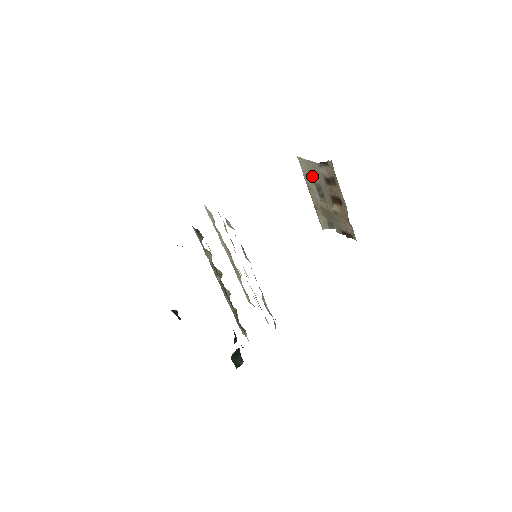
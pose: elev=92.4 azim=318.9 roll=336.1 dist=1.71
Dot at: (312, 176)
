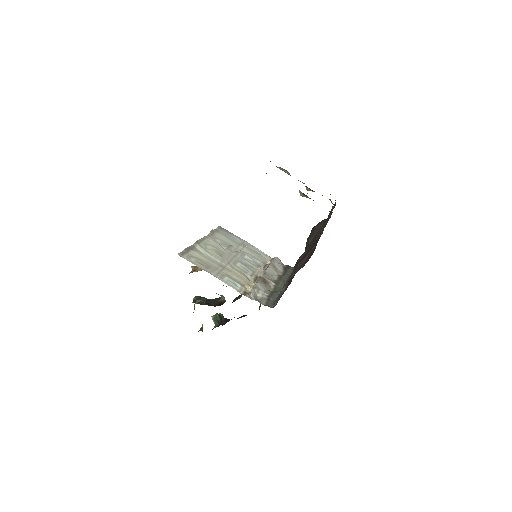
Dot at: occluded
